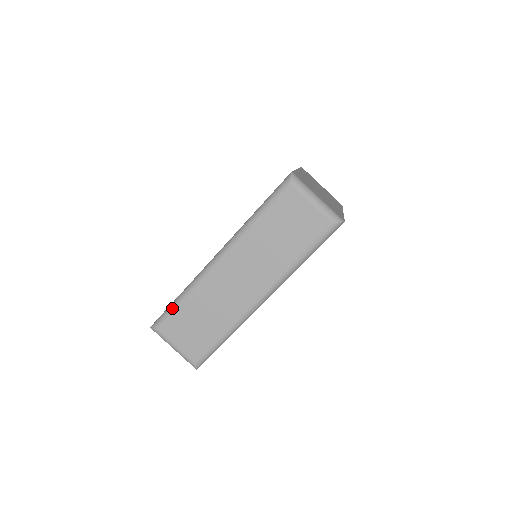
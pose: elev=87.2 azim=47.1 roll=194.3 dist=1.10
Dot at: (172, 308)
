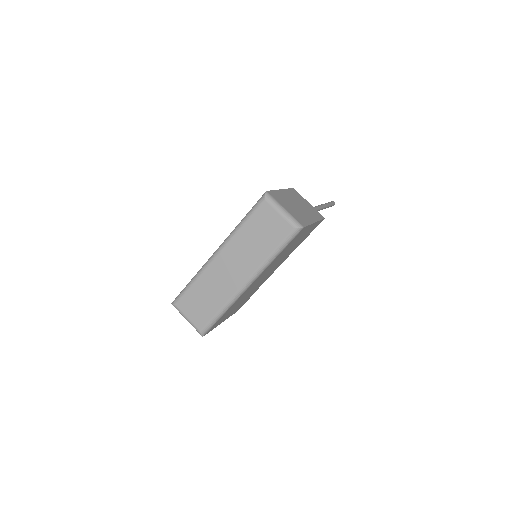
Dot at: (185, 289)
